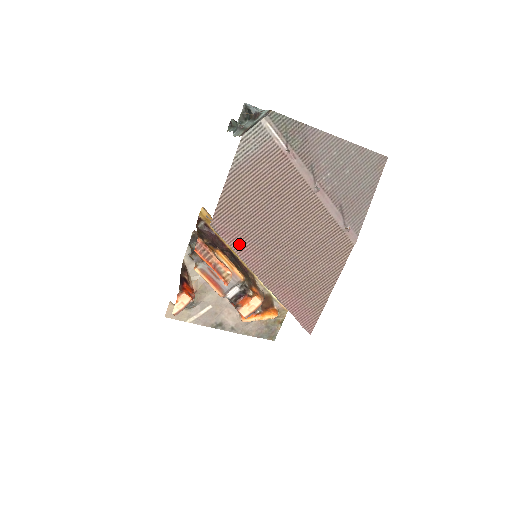
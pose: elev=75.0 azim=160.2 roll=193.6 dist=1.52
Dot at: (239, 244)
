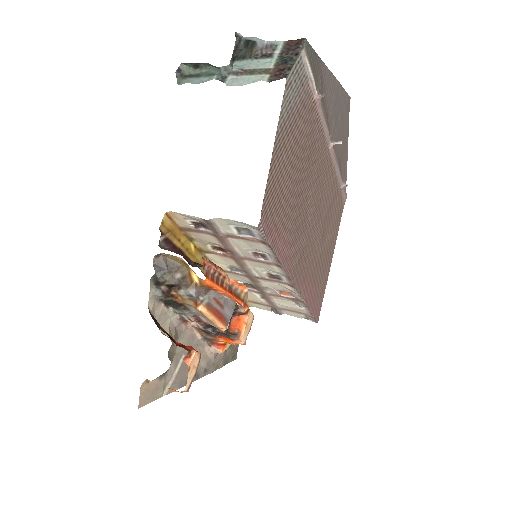
Dot at: (279, 242)
